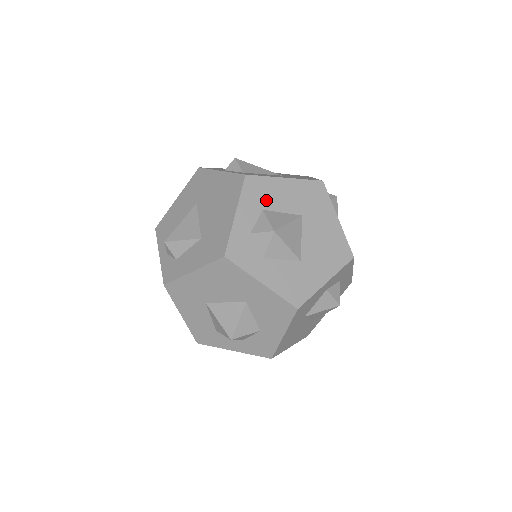
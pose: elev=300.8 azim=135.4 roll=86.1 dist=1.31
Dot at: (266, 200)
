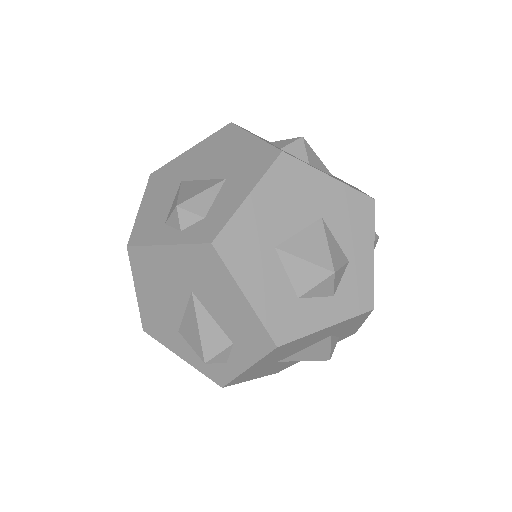
Dot at: occluded
